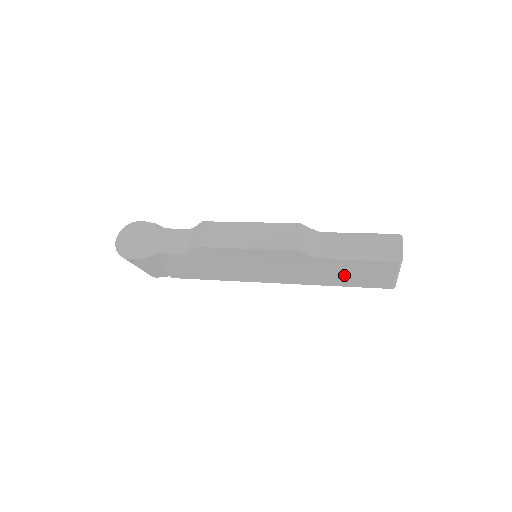
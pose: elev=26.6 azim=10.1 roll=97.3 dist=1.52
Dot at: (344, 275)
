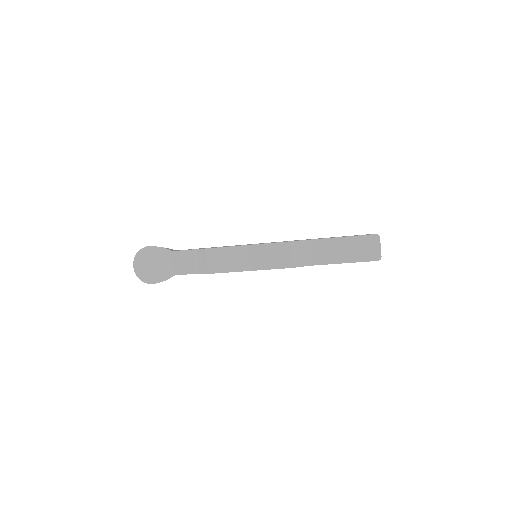
Dot at: occluded
